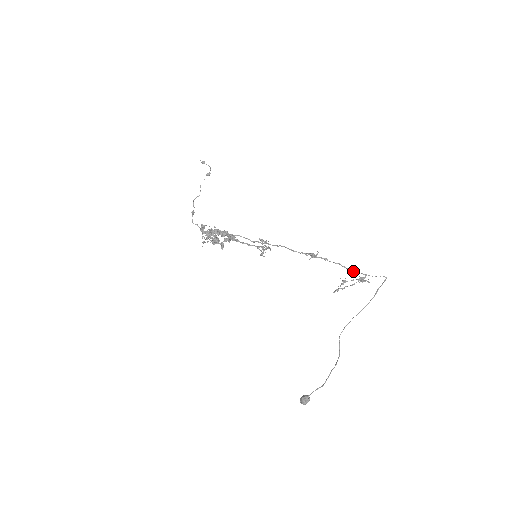
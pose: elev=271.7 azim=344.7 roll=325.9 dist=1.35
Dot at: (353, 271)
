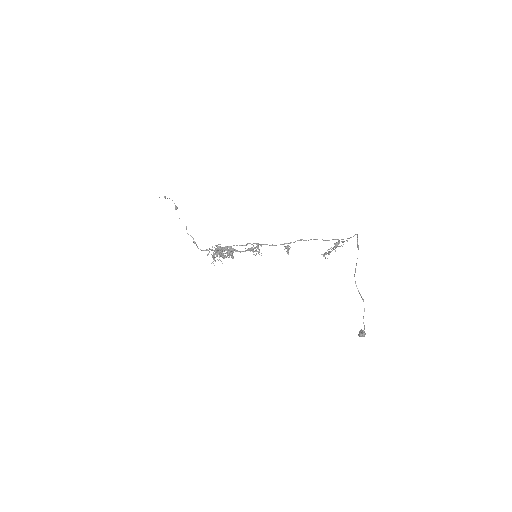
Dot at: occluded
